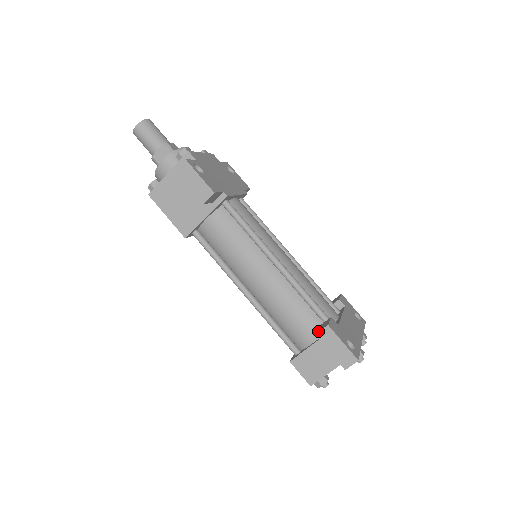
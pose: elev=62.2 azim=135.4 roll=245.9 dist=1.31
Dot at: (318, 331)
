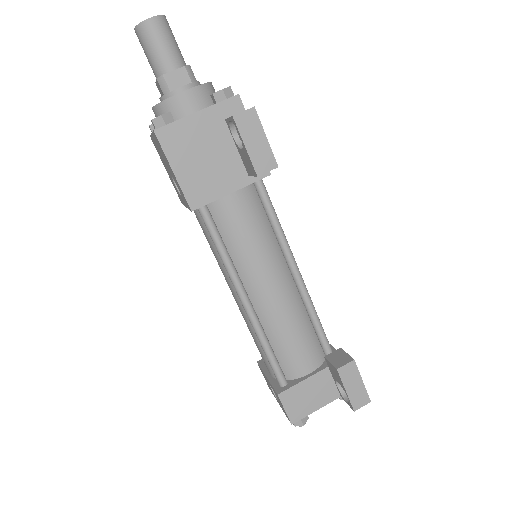
Dot at: (340, 365)
